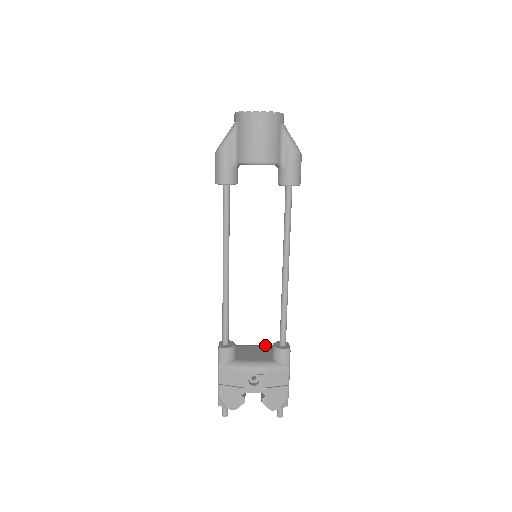
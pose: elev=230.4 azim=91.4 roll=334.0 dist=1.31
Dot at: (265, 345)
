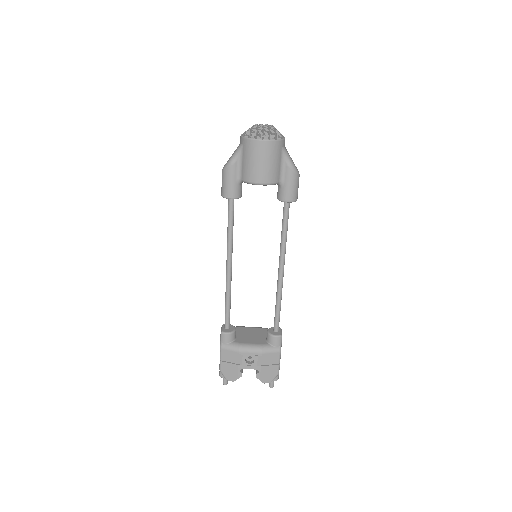
Dot at: (261, 327)
